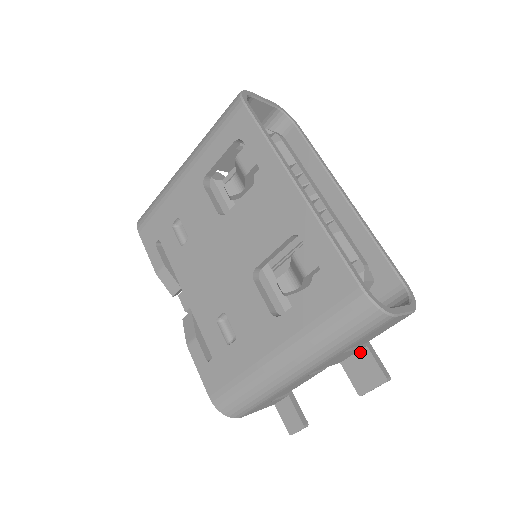
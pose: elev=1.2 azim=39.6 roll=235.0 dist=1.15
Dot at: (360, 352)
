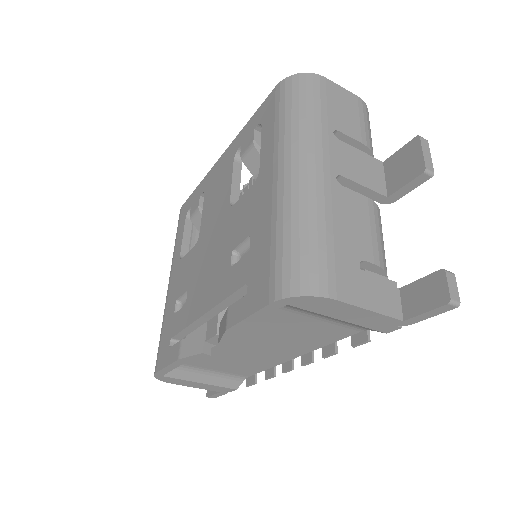
Dot at: (385, 170)
